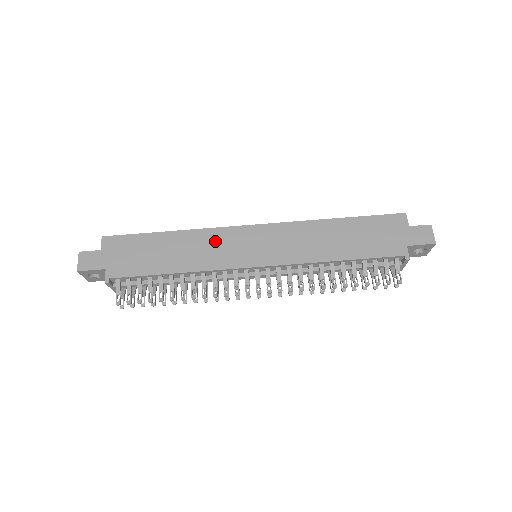
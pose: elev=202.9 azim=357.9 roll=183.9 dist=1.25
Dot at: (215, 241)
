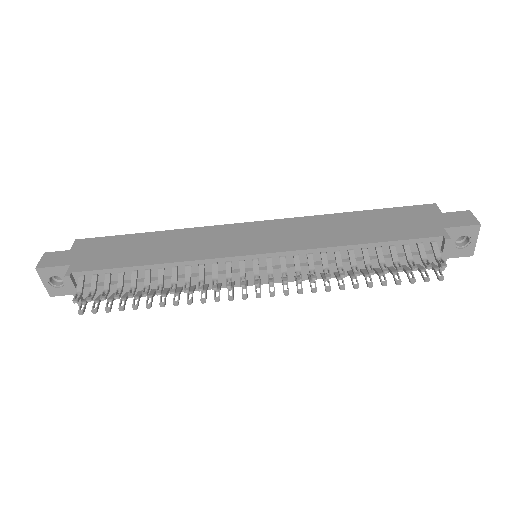
Dot at: (206, 236)
